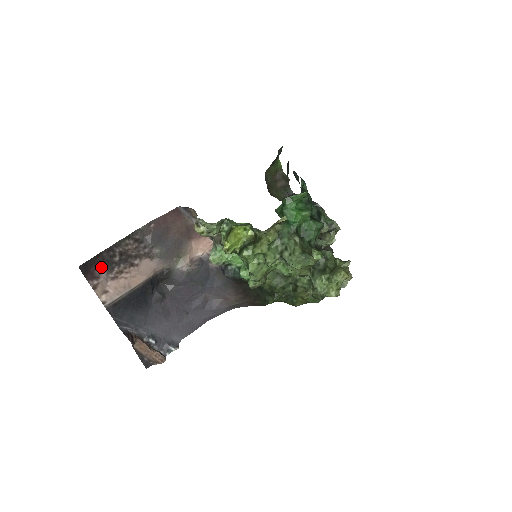
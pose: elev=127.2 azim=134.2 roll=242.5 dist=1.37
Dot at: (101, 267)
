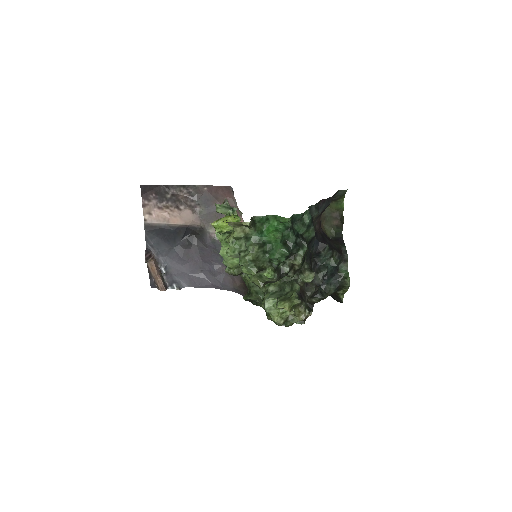
Dot at: (155, 195)
